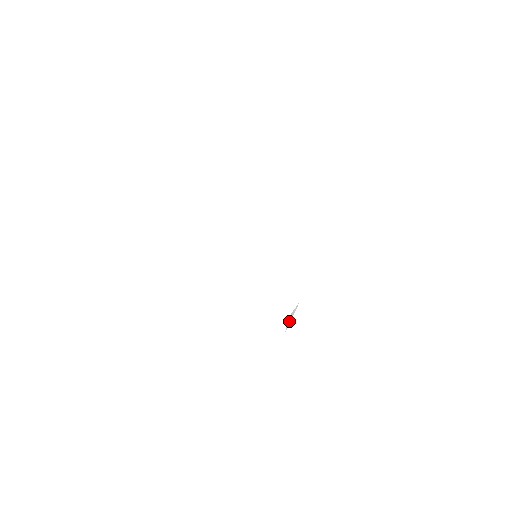
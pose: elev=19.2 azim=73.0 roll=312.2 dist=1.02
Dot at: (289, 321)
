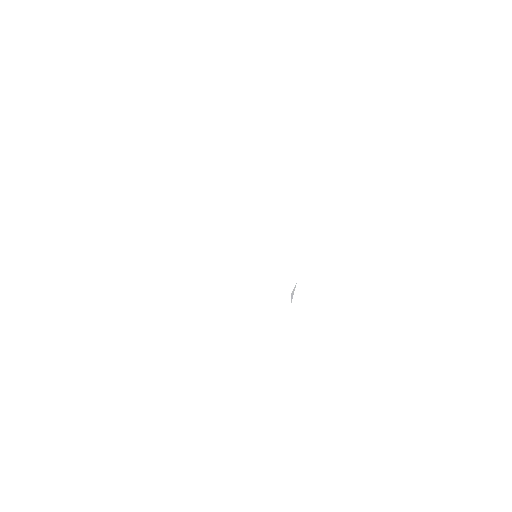
Dot at: (292, 296)
